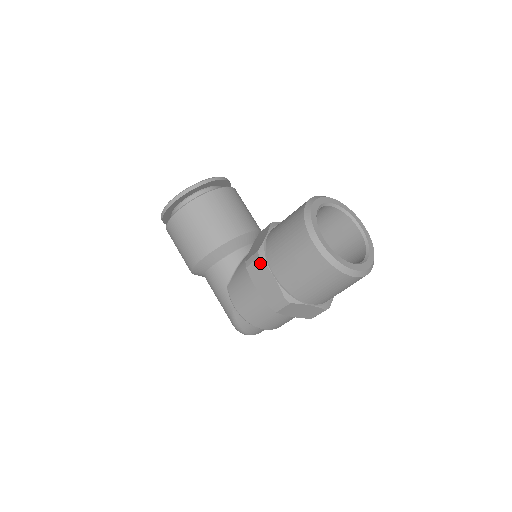
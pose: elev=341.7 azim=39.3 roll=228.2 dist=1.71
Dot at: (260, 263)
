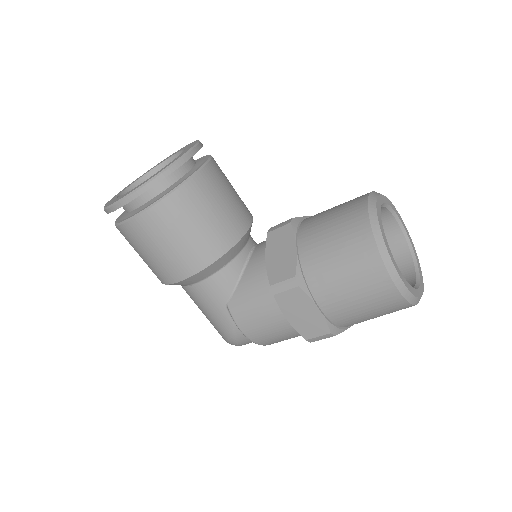
Dot at: (299, 293)
